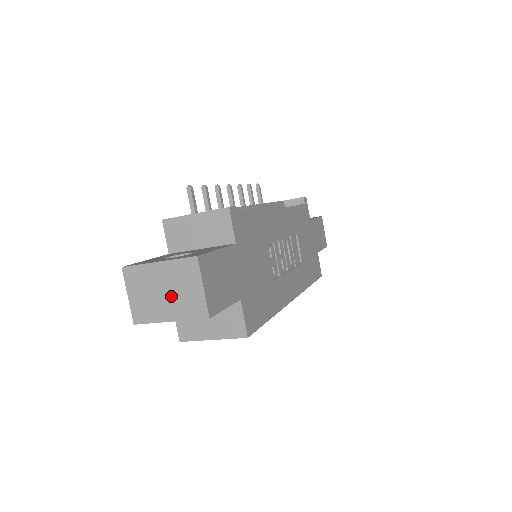
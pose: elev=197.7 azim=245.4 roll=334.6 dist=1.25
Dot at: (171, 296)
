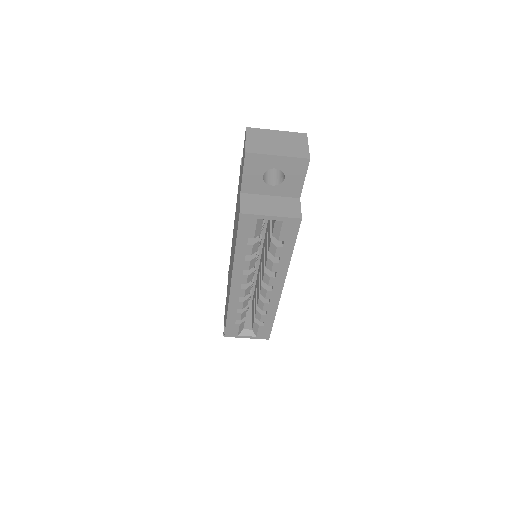
Dot at: (282, 145)
